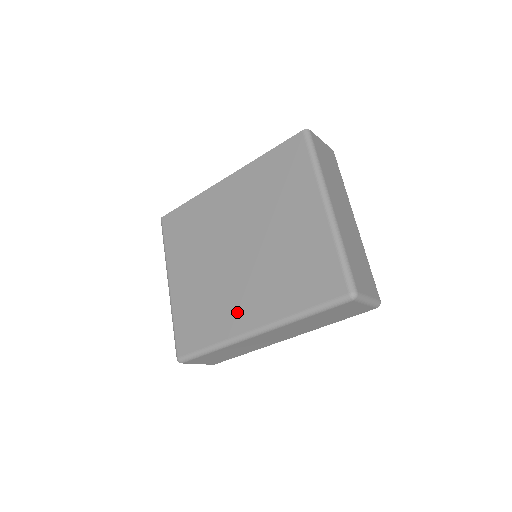
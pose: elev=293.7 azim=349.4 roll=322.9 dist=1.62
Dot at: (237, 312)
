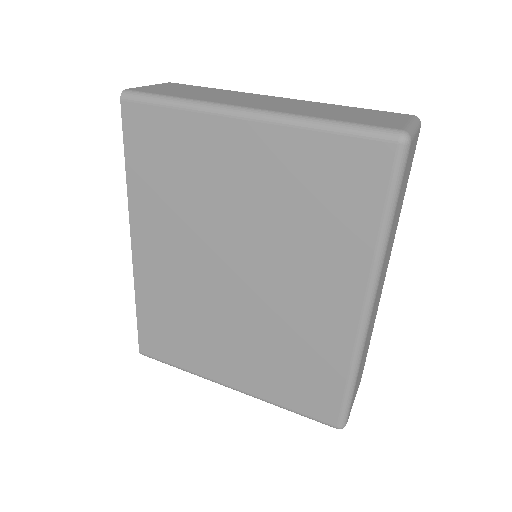
Dot at: (324, 320)
